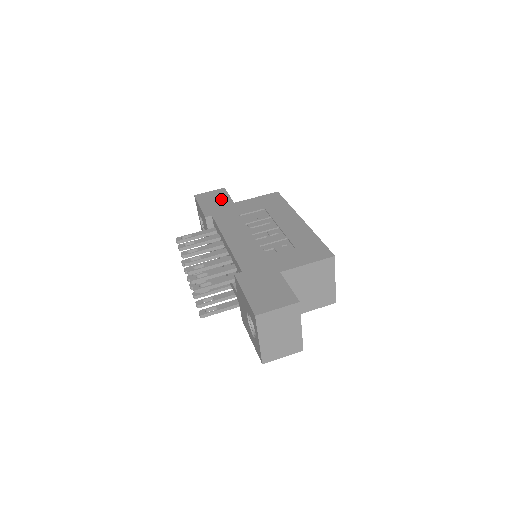
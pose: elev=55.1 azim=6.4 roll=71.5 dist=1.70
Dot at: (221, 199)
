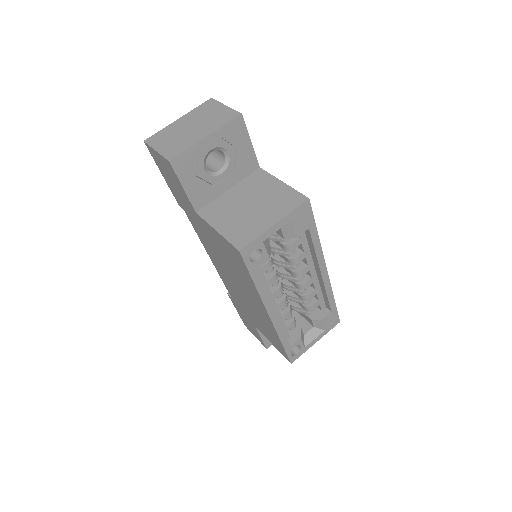
Dot at: occluded
